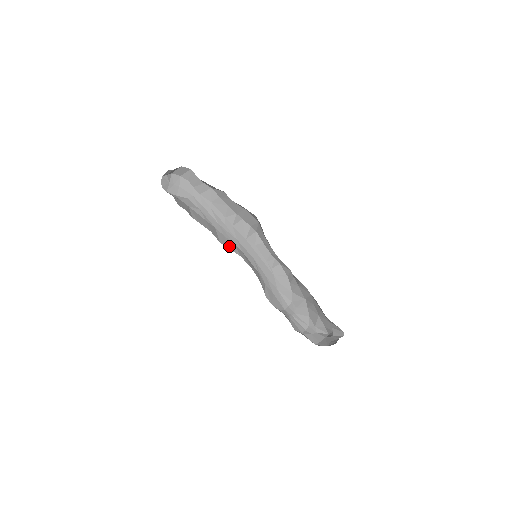
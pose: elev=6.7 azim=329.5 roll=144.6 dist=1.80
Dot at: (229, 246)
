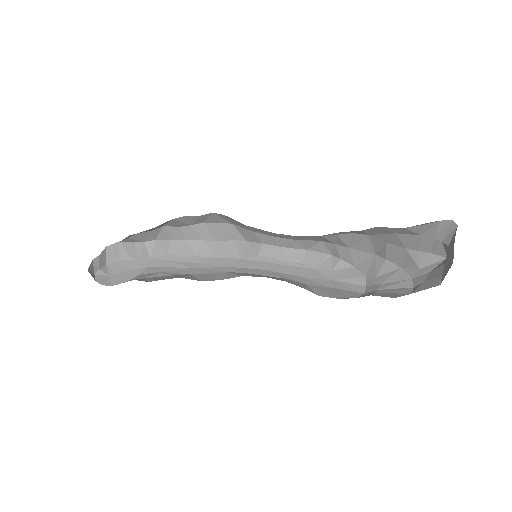
Dot at: (220, 278)
